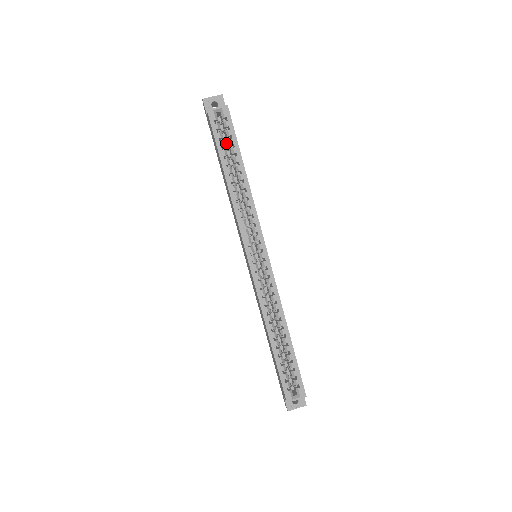
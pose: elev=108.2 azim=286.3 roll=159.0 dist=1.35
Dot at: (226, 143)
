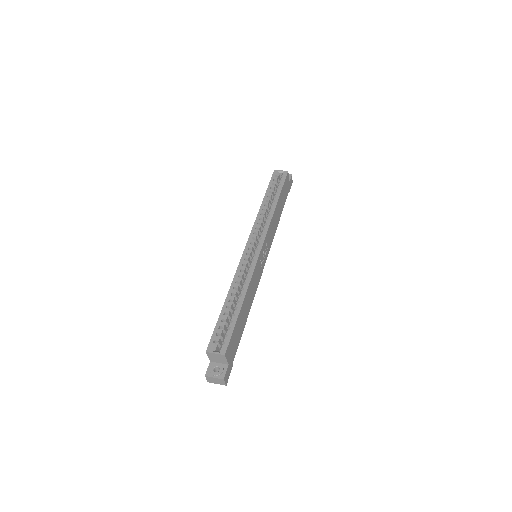
Dot at: occluded
